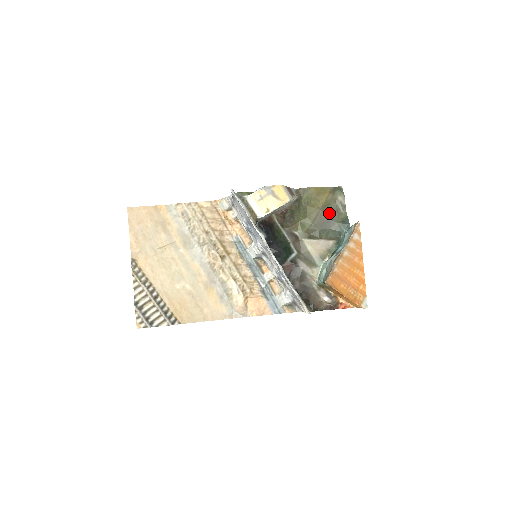
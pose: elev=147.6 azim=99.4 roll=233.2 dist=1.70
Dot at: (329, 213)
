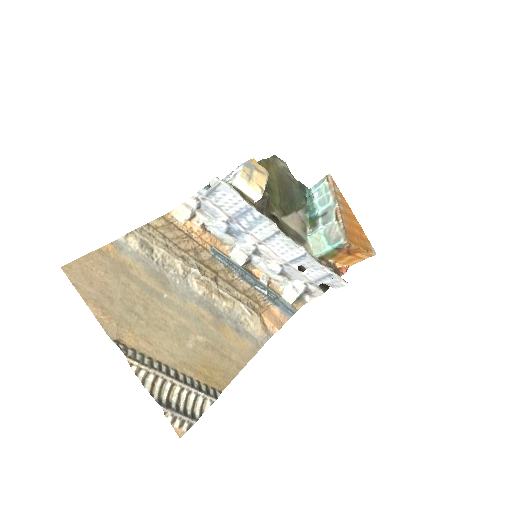
Dot at: (286, 183)
